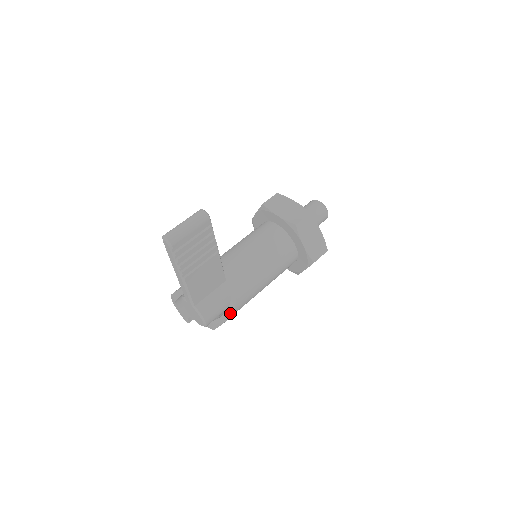
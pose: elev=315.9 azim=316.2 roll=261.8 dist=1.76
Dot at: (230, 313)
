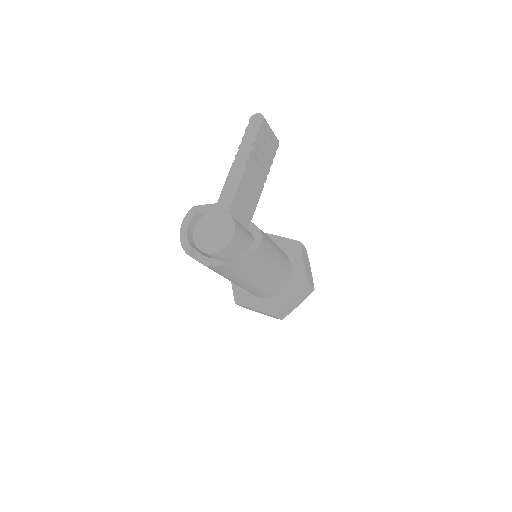
Dot at: (251, 253)
